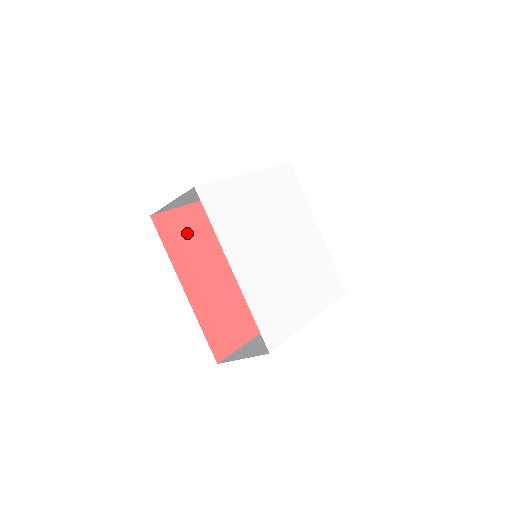
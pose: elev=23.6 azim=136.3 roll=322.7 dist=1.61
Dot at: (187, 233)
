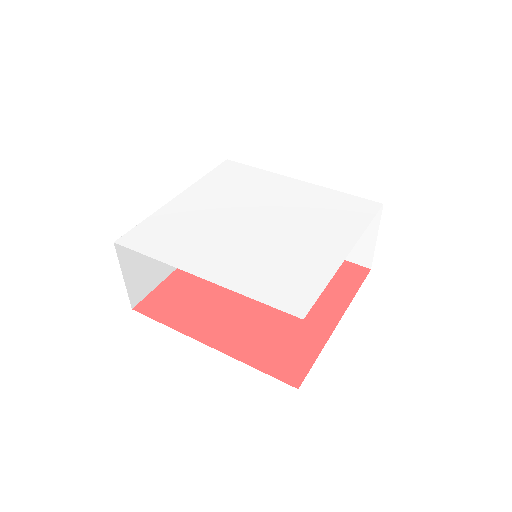
Dot at: (183, 296)
